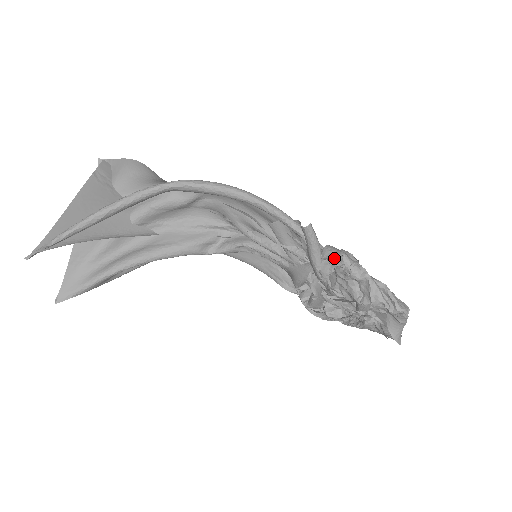
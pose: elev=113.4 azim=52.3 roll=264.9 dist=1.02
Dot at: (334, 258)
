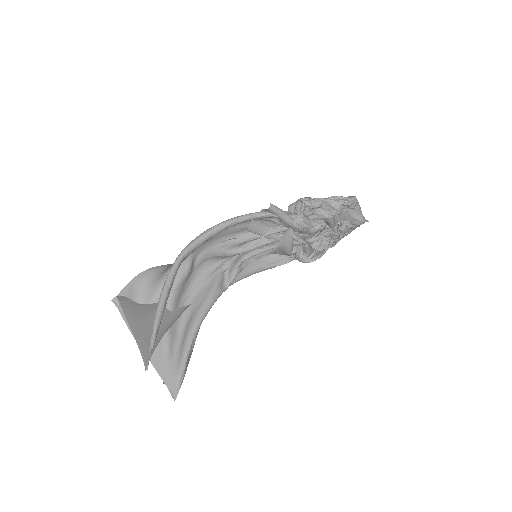
Dot at: (297, 210)
